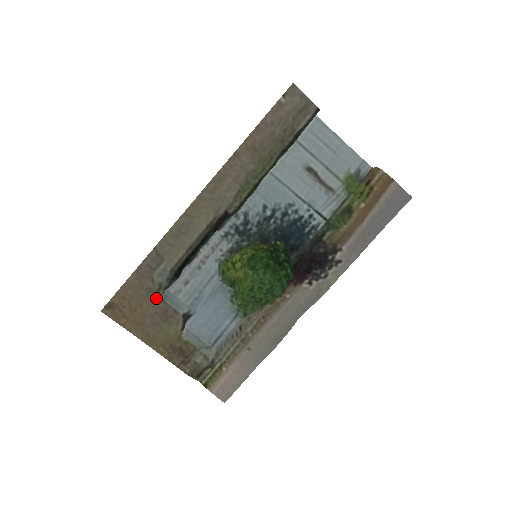
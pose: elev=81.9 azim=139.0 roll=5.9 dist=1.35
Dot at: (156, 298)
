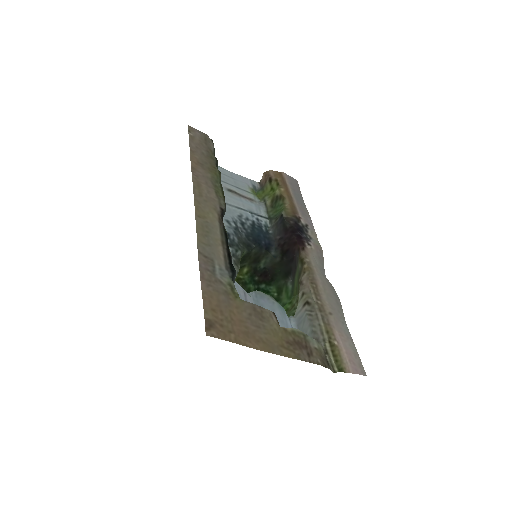
Dot at: (237, 299)
